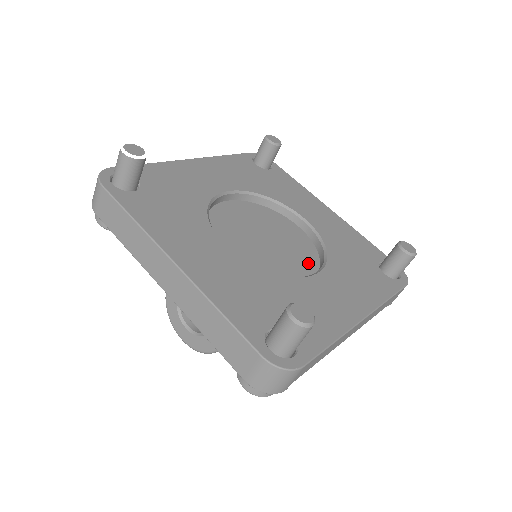
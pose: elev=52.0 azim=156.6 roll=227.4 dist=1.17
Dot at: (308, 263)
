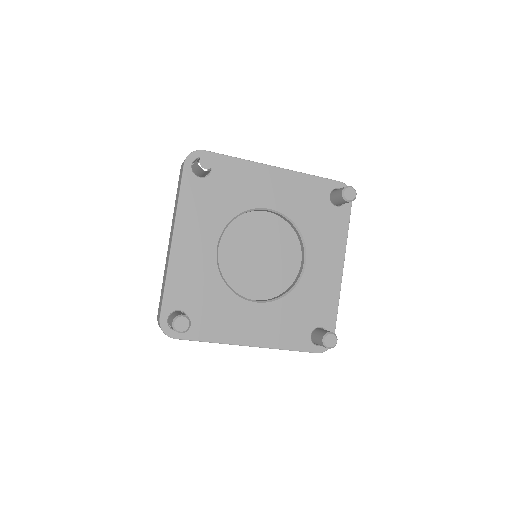
Dot at: (270, 290)
